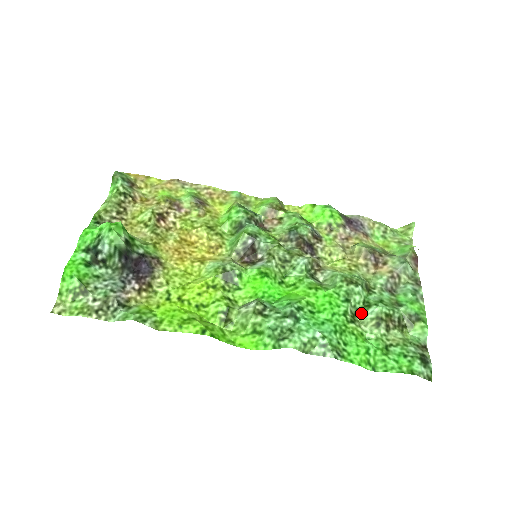
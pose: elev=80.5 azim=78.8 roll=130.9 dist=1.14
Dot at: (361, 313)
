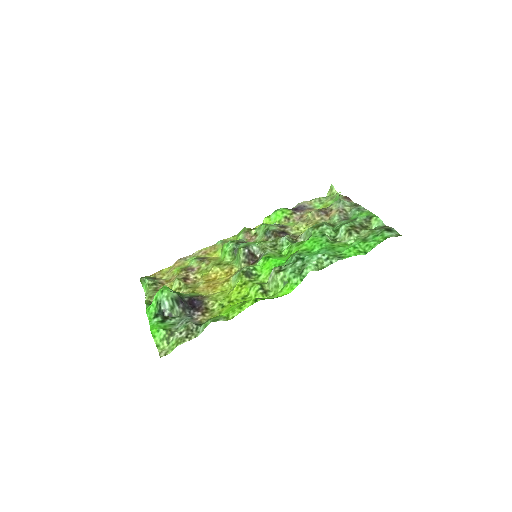
Dot at: (337, 237)
